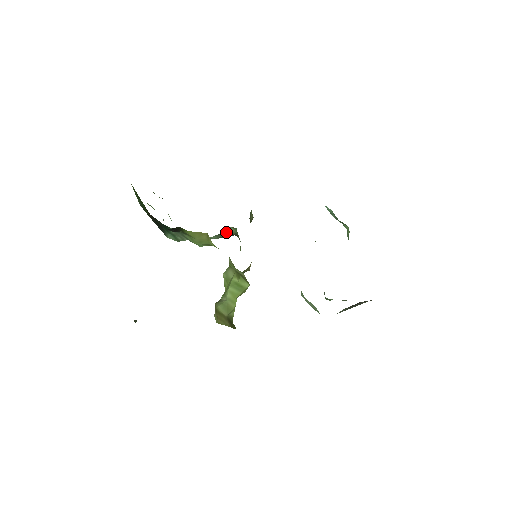
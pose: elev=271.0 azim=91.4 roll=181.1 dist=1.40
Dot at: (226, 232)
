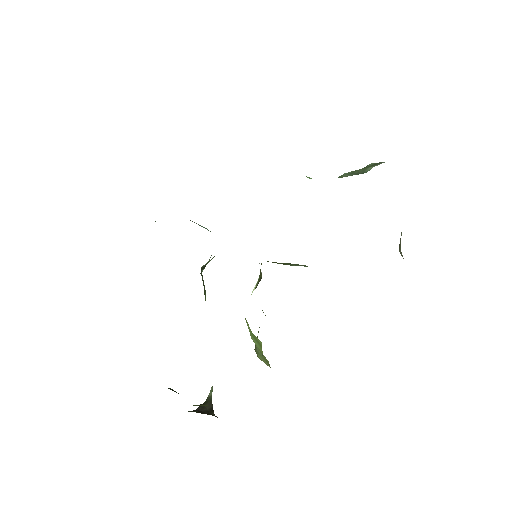
Dot at: (205, 266)
